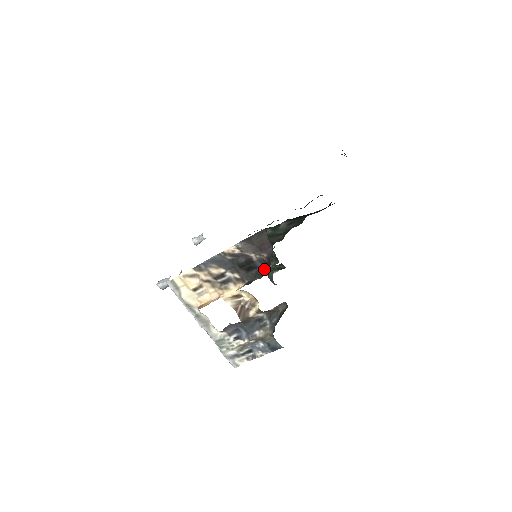
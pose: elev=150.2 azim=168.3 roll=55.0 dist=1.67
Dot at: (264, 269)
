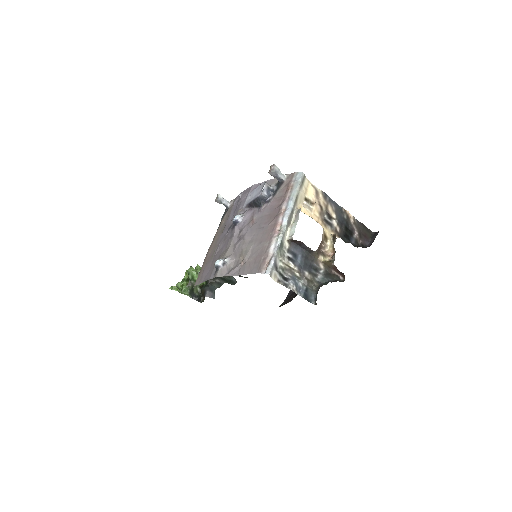
Dot at: (356, 246)
